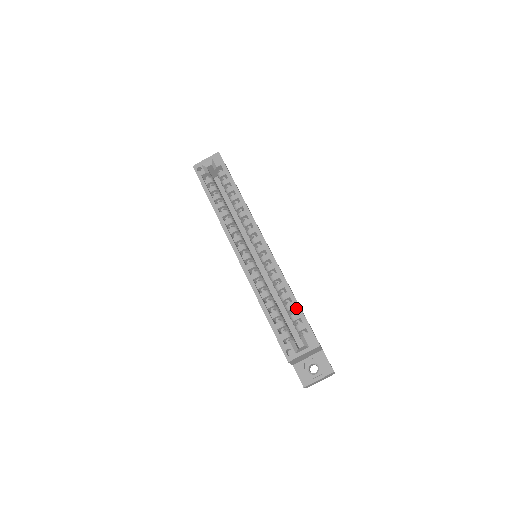
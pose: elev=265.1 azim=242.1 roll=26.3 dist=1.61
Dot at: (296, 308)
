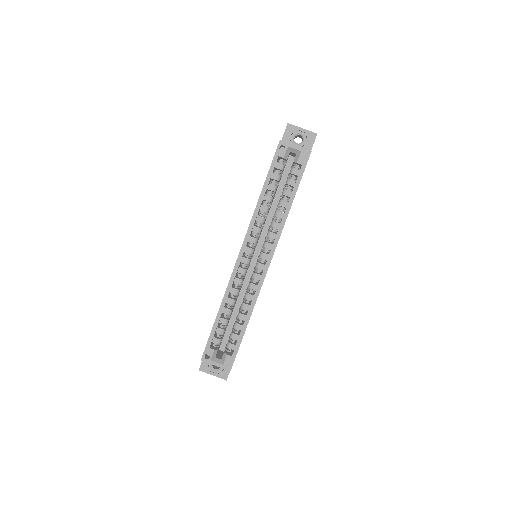
Dot at: (241, 334)
